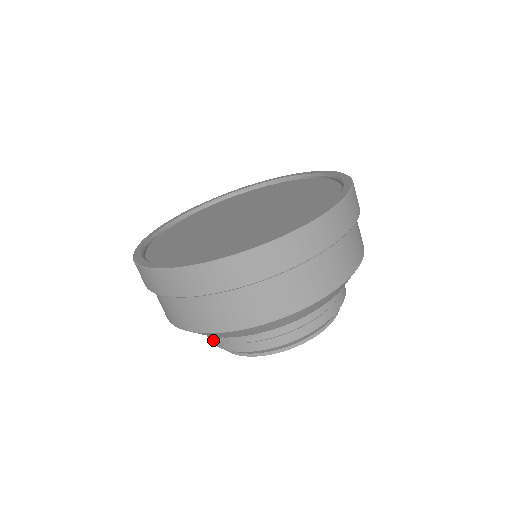
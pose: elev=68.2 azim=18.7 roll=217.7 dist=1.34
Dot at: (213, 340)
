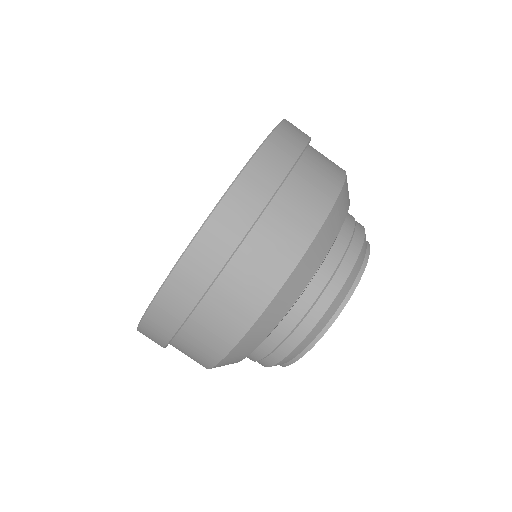
Dot at: occluded
